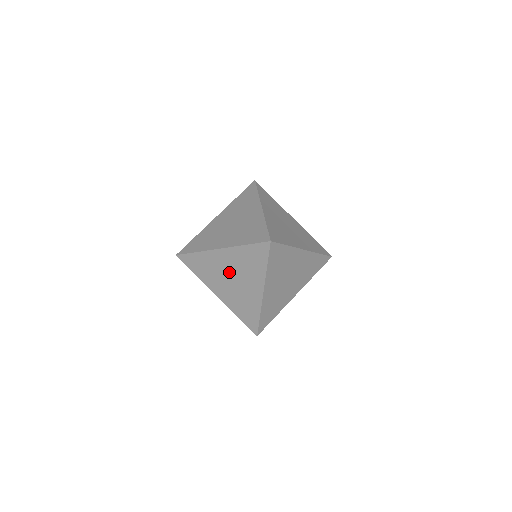
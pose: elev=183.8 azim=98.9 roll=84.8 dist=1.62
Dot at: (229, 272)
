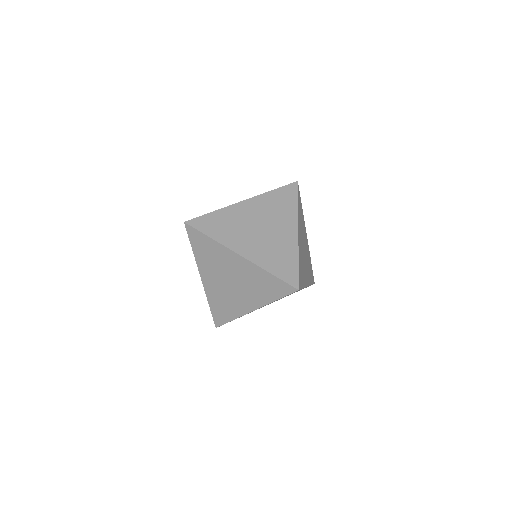
Dot at: (256, 221)
